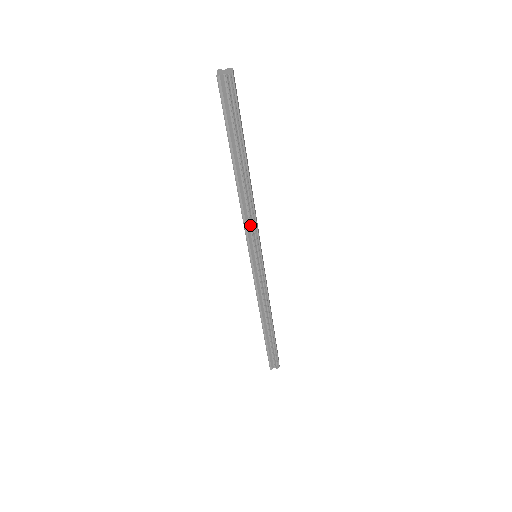
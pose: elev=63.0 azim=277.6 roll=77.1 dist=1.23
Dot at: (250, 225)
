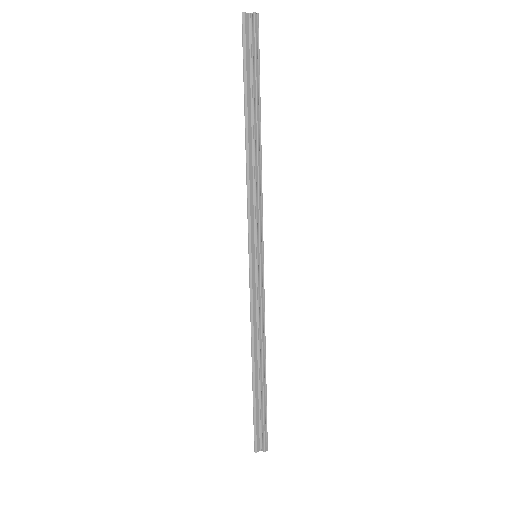
Dot at: (254, 206)
